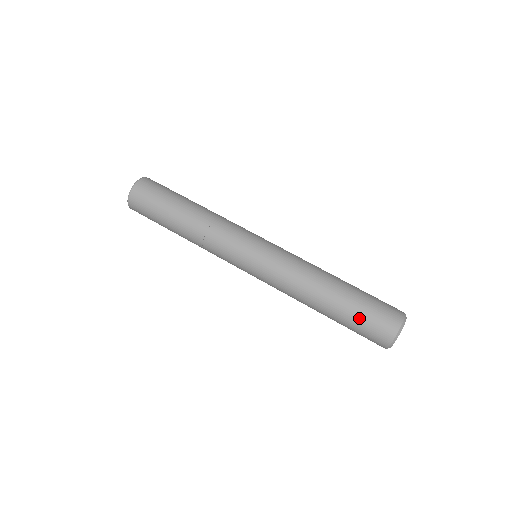
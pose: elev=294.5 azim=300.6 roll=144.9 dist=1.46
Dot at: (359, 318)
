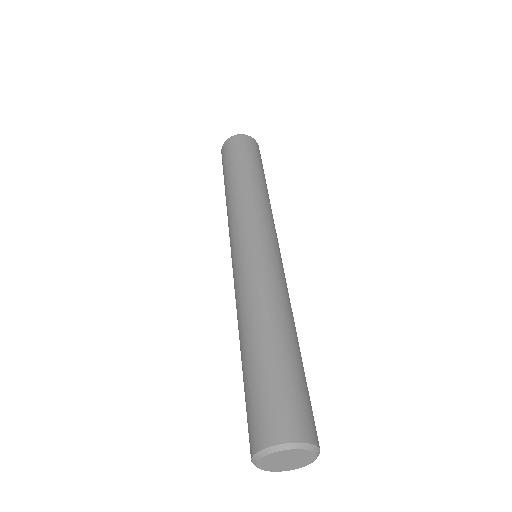
Dot at: (274, 381)
